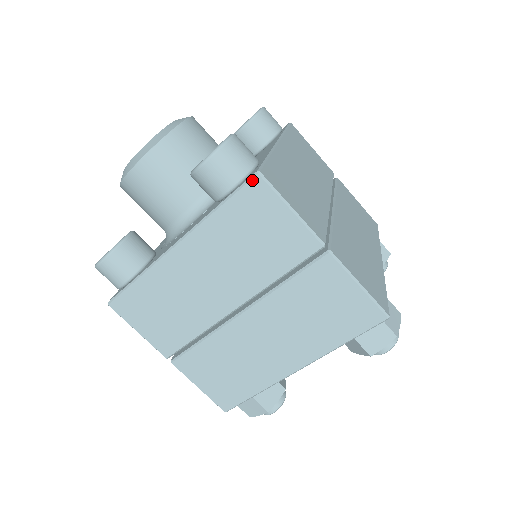
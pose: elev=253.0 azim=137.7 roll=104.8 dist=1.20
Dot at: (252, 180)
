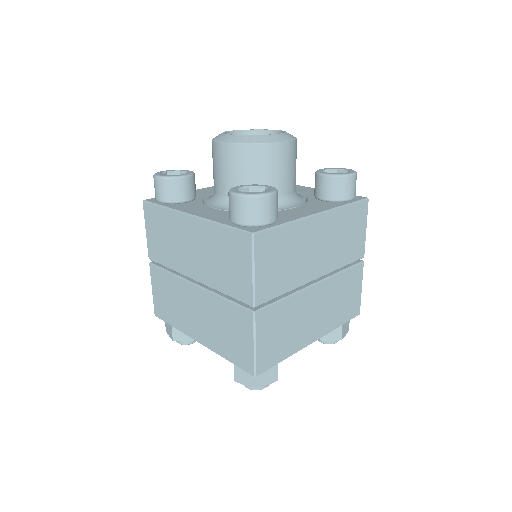
Dot at: (247, 234)
